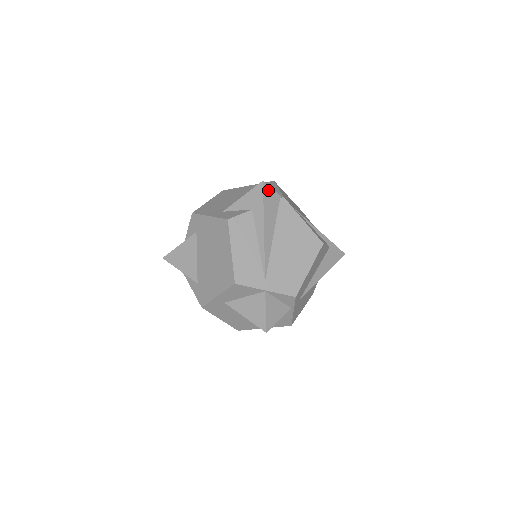
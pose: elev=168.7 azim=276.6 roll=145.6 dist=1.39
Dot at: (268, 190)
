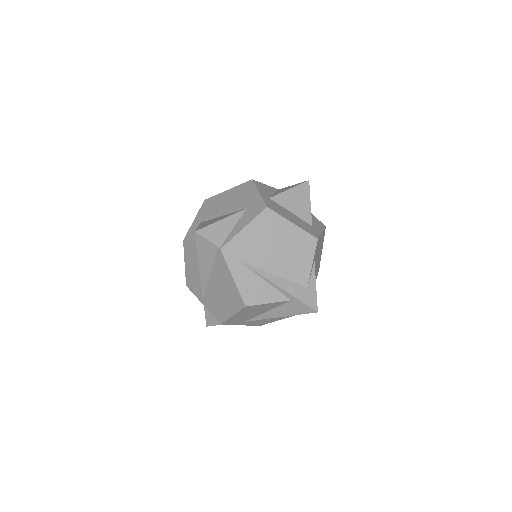
Dot at: (202, 240)
